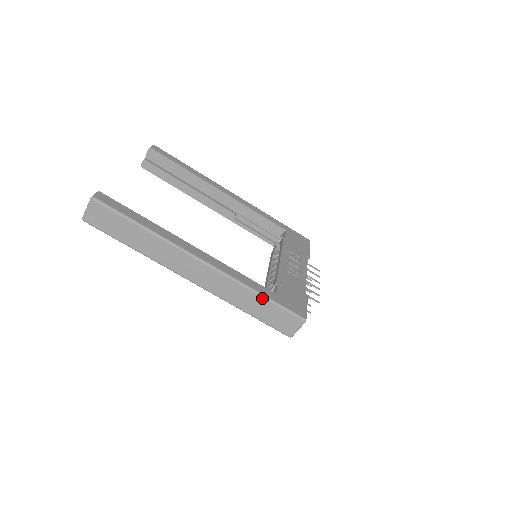
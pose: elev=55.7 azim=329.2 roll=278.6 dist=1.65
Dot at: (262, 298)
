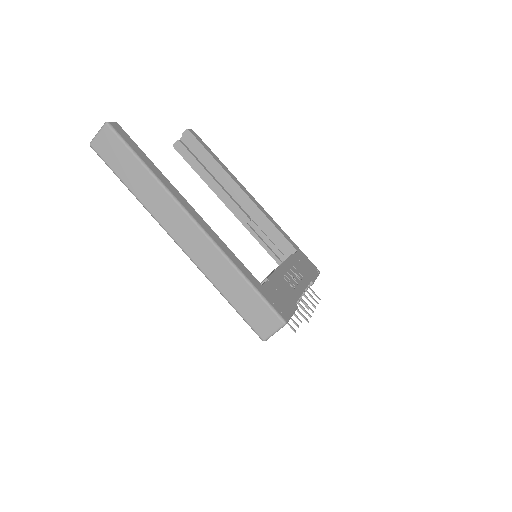
Dot at: (245, 281)
